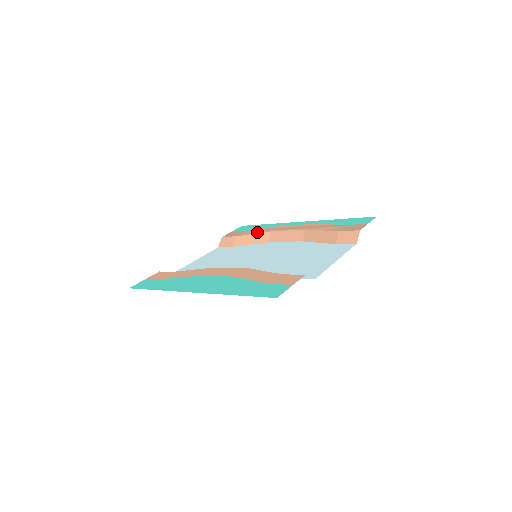
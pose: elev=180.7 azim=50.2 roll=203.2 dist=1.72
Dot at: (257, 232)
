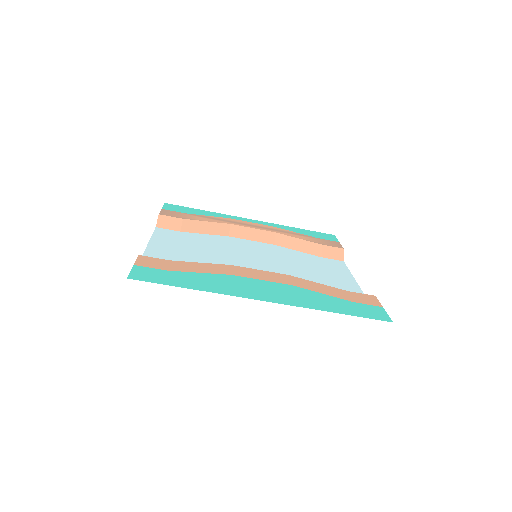
Dot at: (210, 220)
